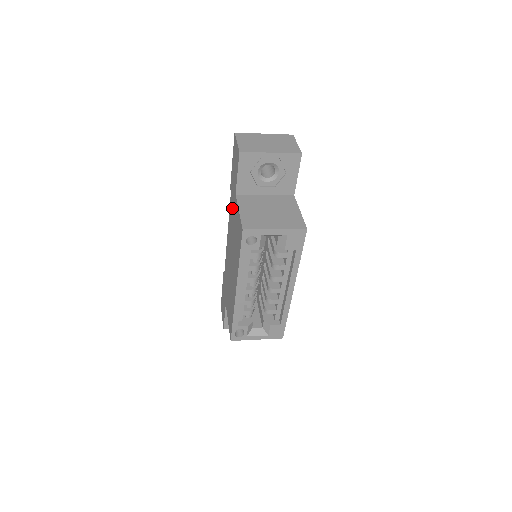
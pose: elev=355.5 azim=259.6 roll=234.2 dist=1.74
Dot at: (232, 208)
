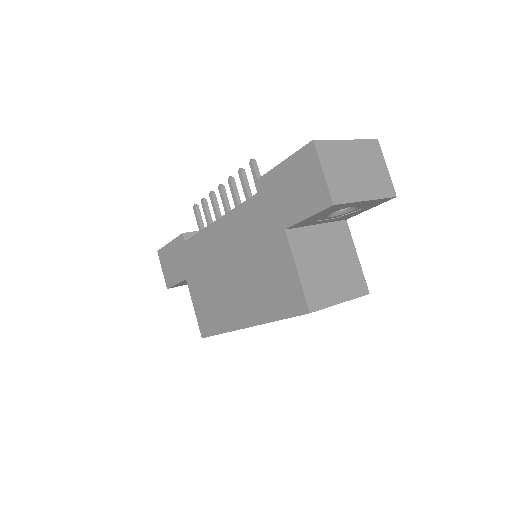
Dot at: (259, 223)
